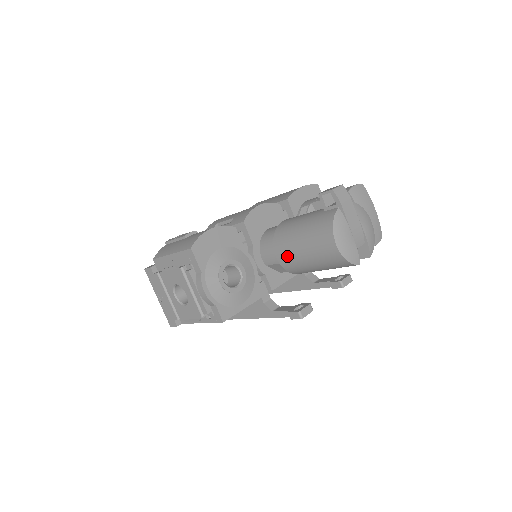
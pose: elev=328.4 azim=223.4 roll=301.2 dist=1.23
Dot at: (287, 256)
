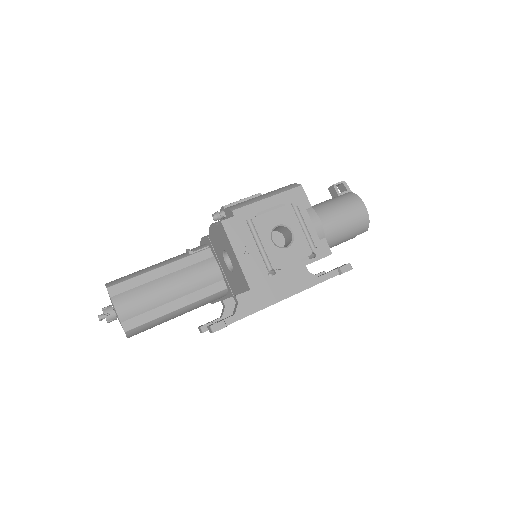
Dot at: (324, 225)
